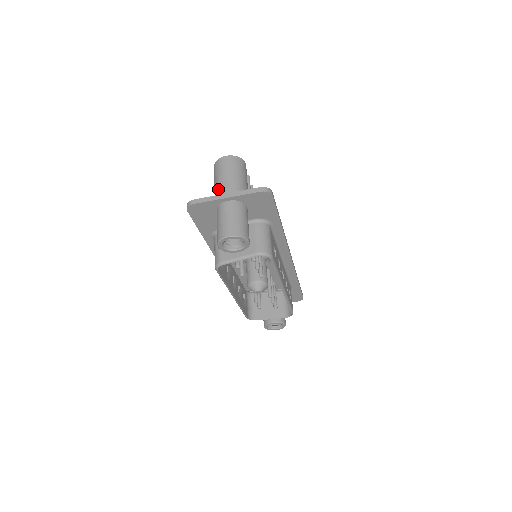
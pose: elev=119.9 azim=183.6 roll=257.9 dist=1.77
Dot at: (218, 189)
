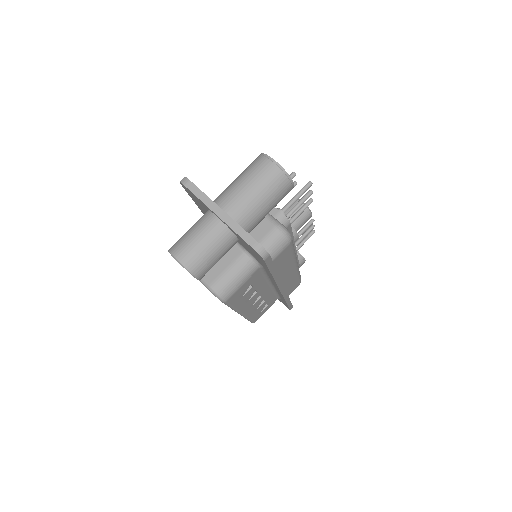
Dot at: (227, 192)
